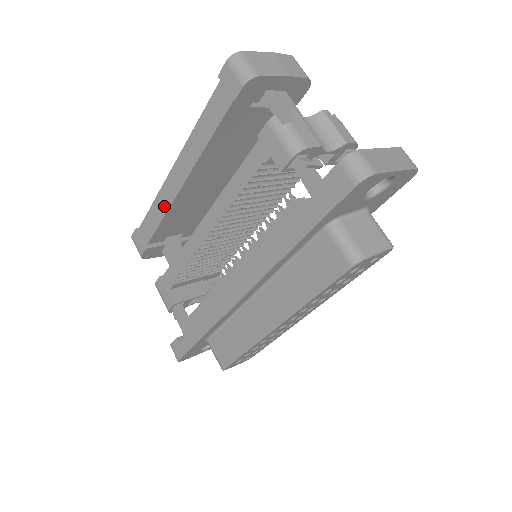
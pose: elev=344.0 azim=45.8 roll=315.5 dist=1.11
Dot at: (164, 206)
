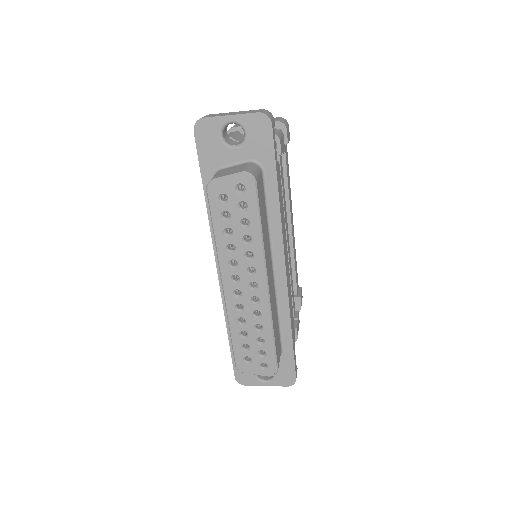
Dot at: occluded
